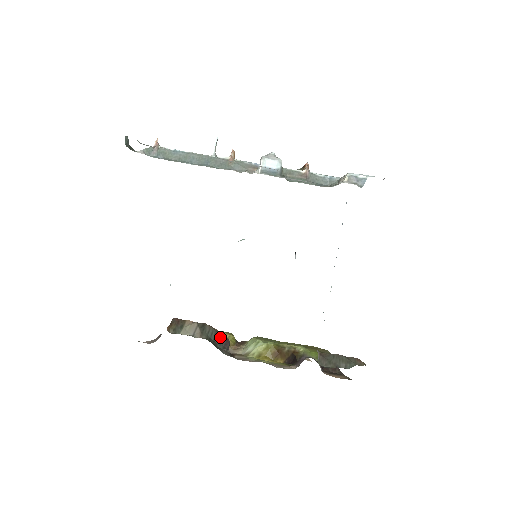
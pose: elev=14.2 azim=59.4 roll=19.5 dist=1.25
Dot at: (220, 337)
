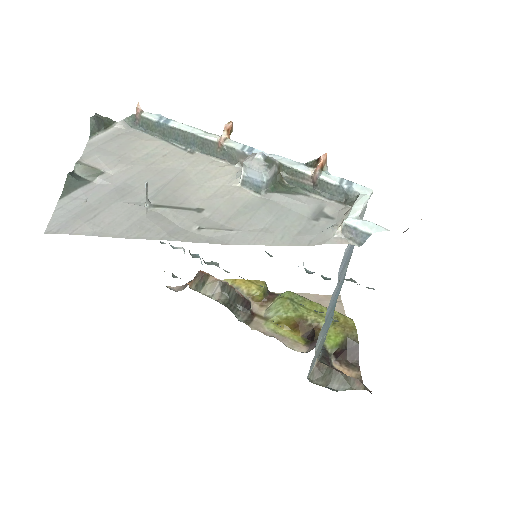
Dot at: (240, 299)
